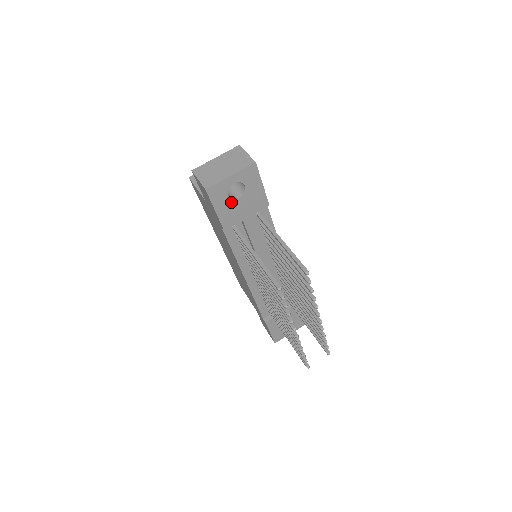
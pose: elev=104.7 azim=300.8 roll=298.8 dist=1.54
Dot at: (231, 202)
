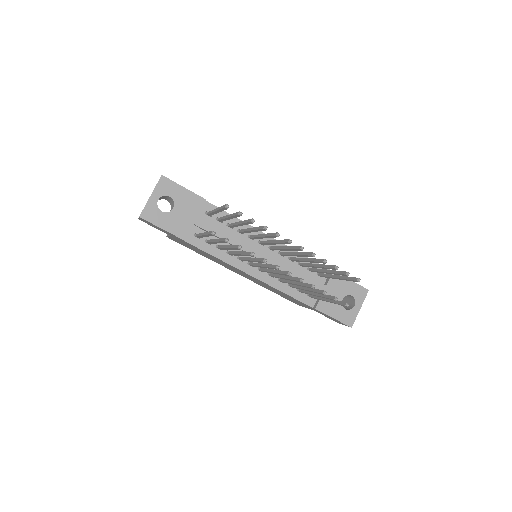
Dot at: (170, 215)
